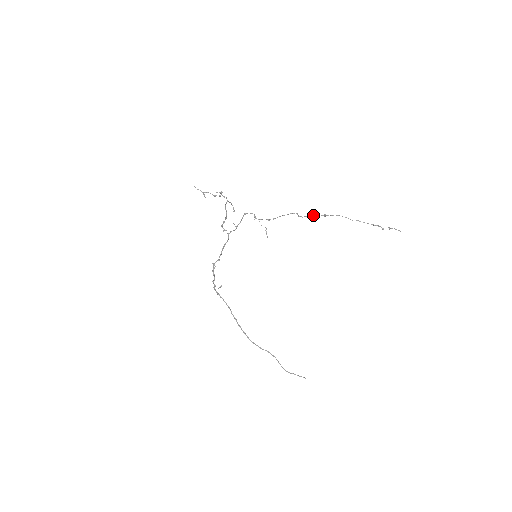
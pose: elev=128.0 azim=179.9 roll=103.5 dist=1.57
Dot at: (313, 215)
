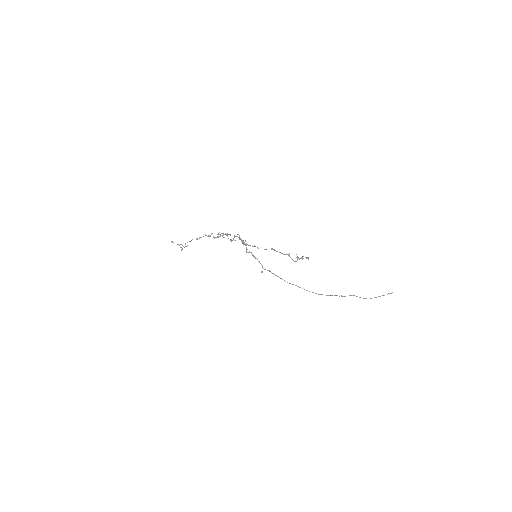
Dot at: (244, 244)
